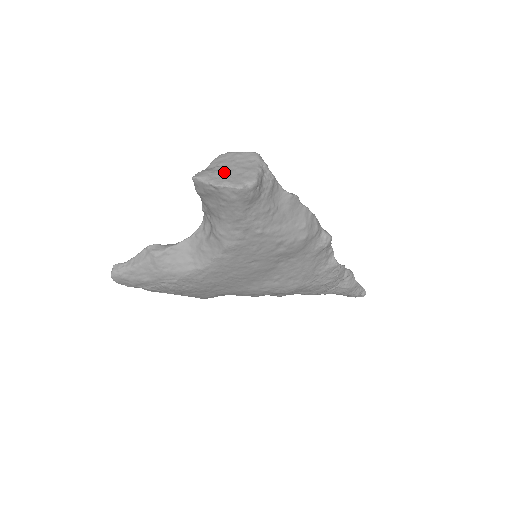
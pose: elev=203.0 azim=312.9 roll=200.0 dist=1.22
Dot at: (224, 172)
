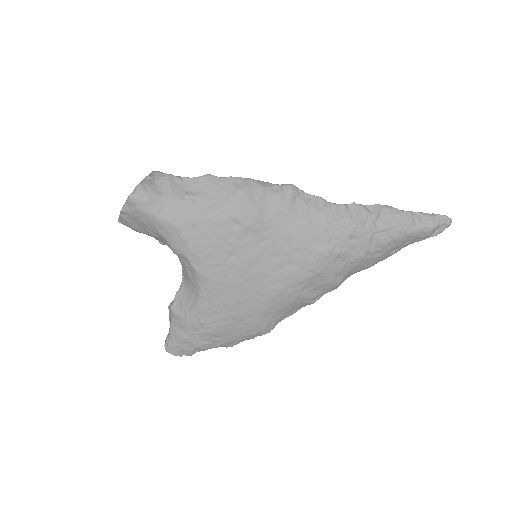
Dot at: occluded
